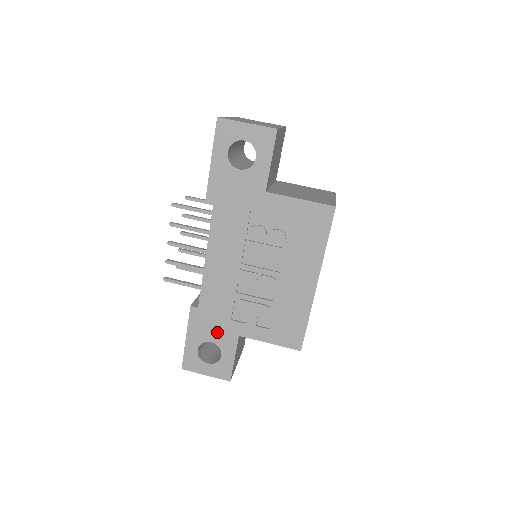
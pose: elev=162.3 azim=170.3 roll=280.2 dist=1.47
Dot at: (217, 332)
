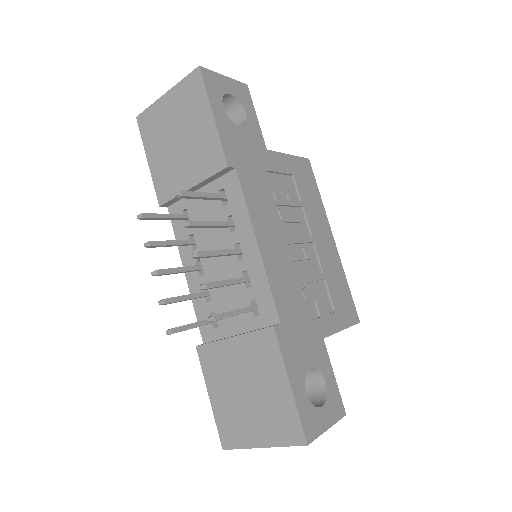
Dot at: (308, 348)
